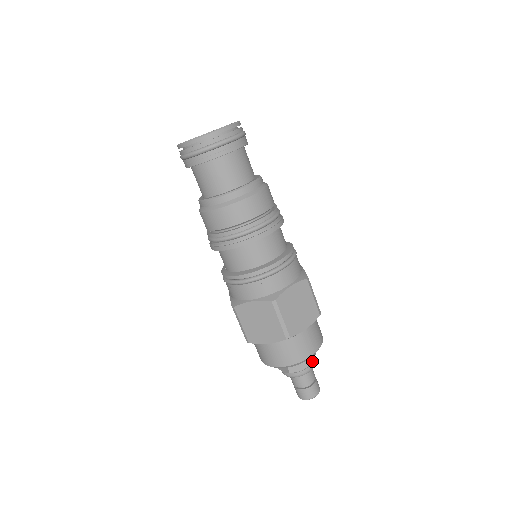
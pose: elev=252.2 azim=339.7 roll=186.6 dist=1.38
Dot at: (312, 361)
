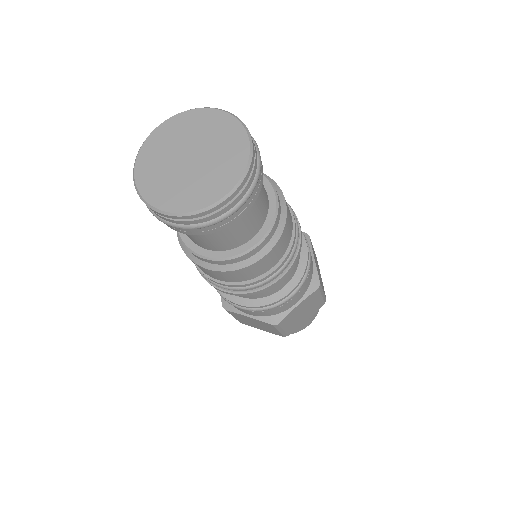
Dot at: occluded
